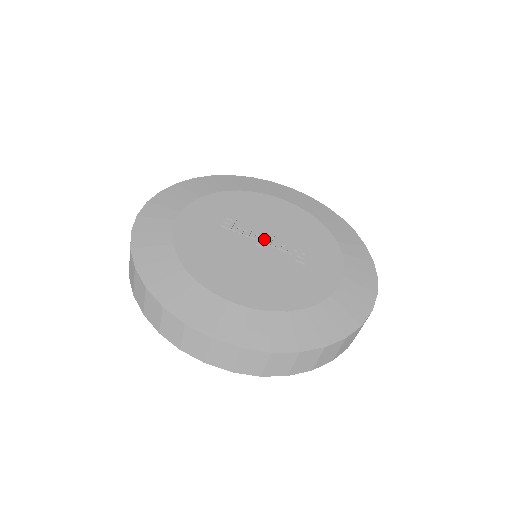
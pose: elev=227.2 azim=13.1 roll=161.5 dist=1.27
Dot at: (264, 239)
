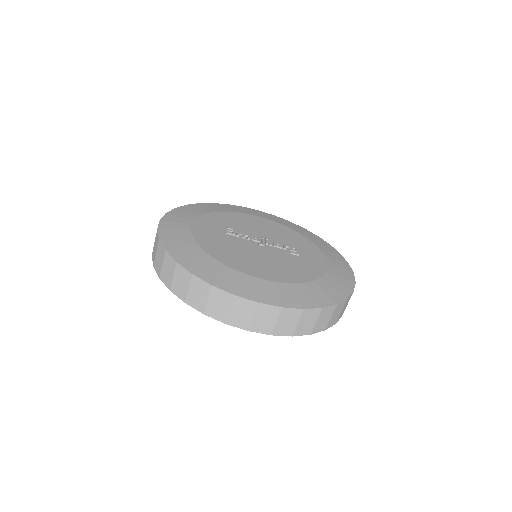
Dot at: (262, 240)
